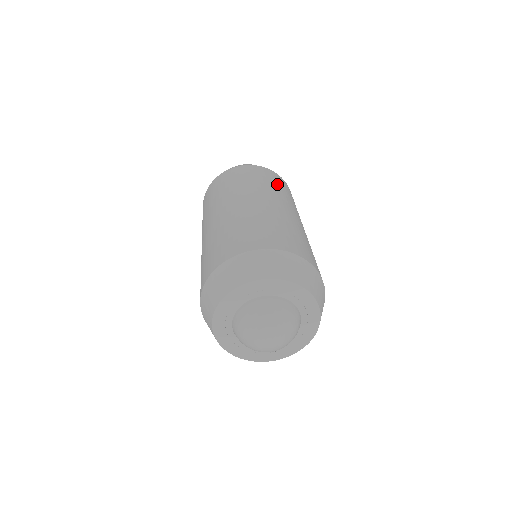
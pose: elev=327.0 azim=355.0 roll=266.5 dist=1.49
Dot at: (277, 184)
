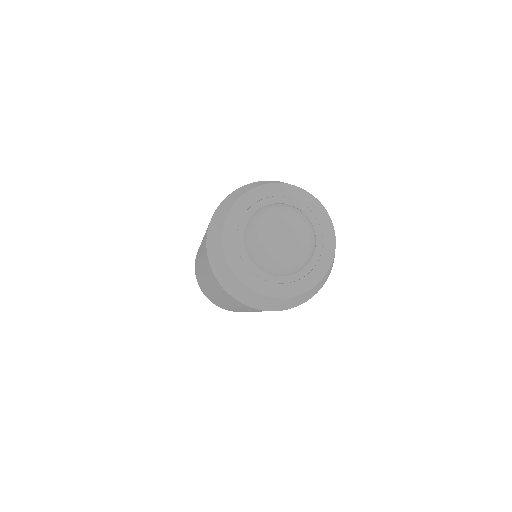
Dot at: occluded
